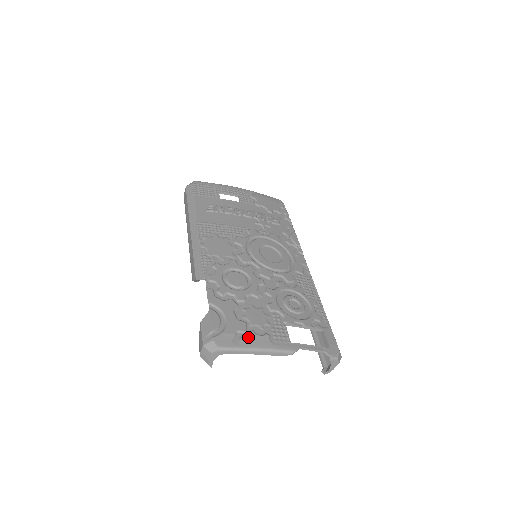
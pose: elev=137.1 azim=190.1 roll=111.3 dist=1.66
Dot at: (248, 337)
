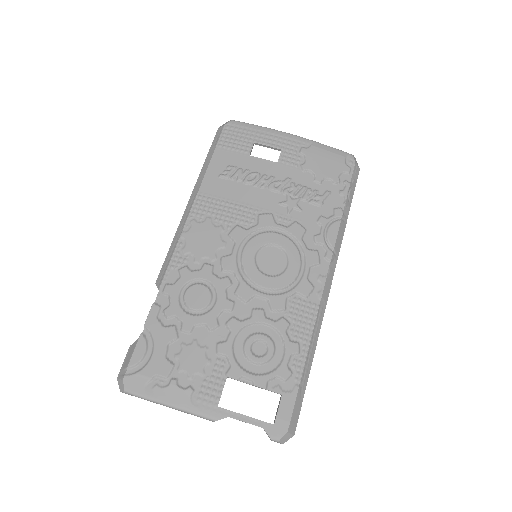
Dot at: (165, 387)
